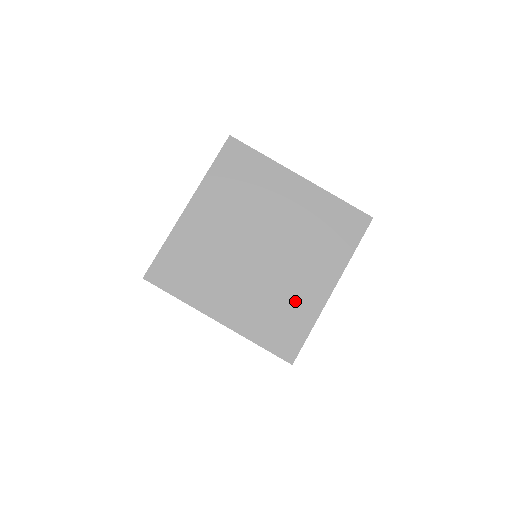
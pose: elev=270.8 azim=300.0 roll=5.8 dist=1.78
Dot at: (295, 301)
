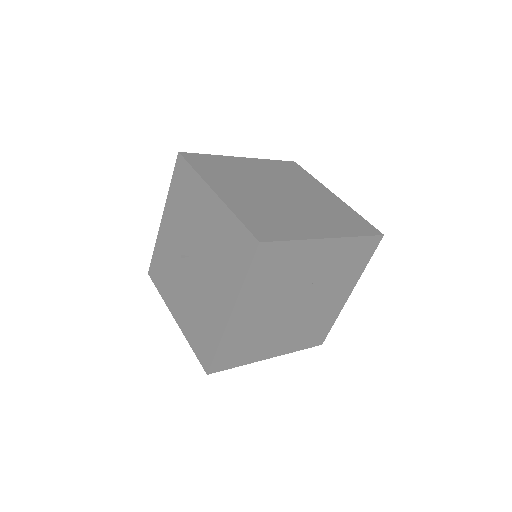
Dot at: (290, 223)
